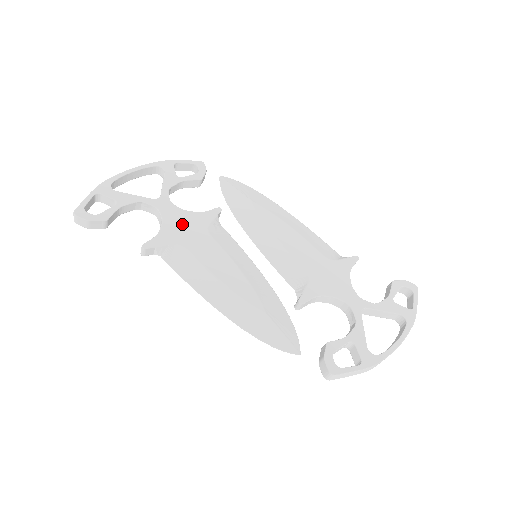
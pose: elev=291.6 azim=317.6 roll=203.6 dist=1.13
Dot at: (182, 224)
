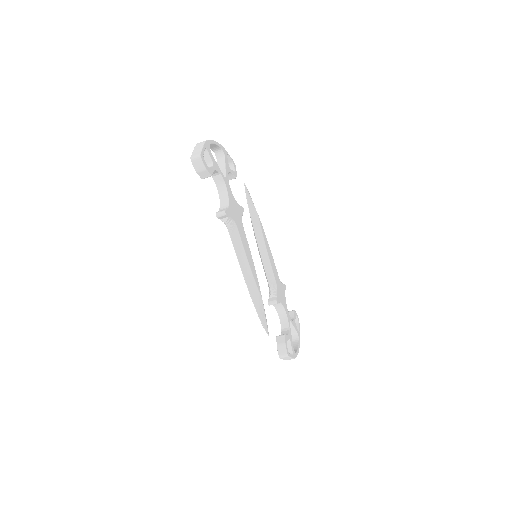
Dot at: (235, 207)
